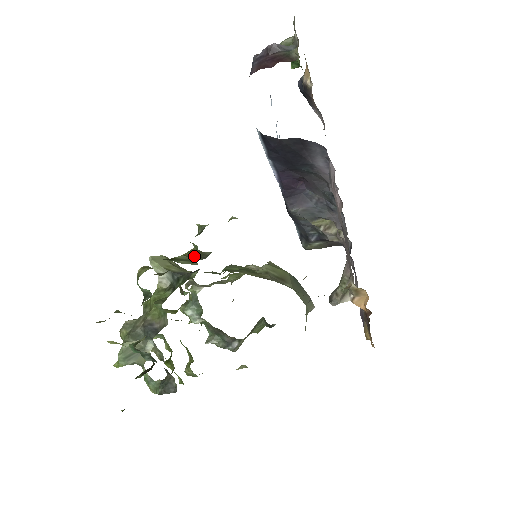
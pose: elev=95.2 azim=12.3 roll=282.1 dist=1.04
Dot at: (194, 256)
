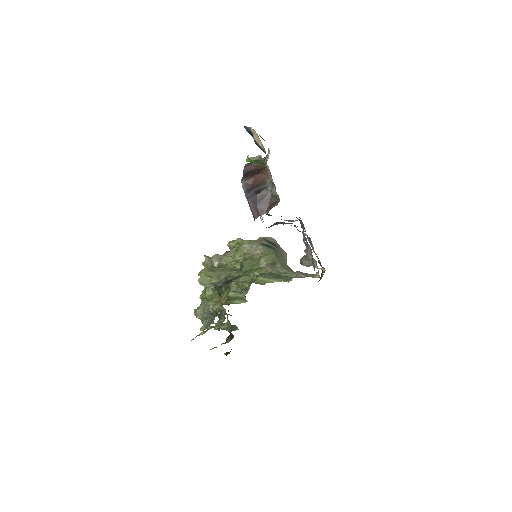
Dot at: (244, 299)
